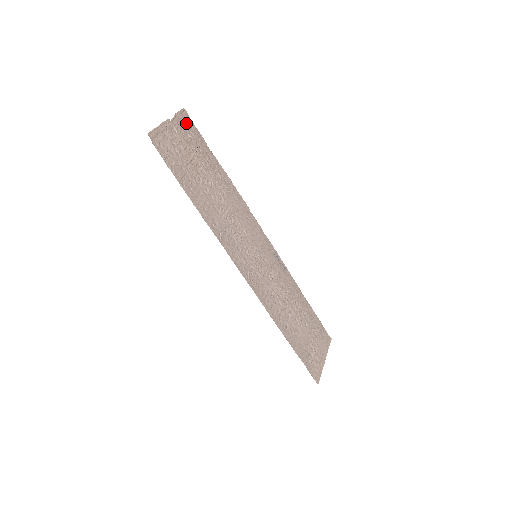
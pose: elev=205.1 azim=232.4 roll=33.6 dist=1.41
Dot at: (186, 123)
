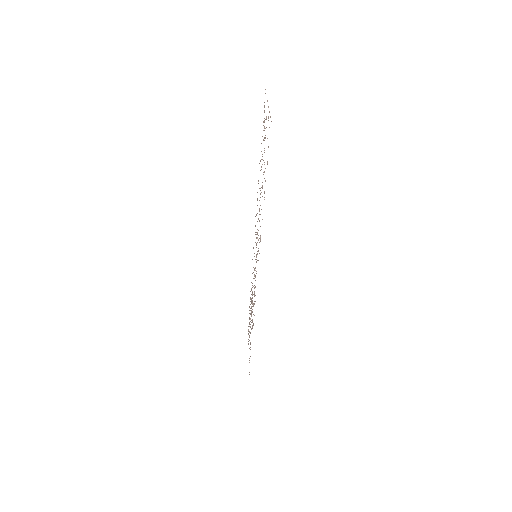
Dot at: (264, 106)
